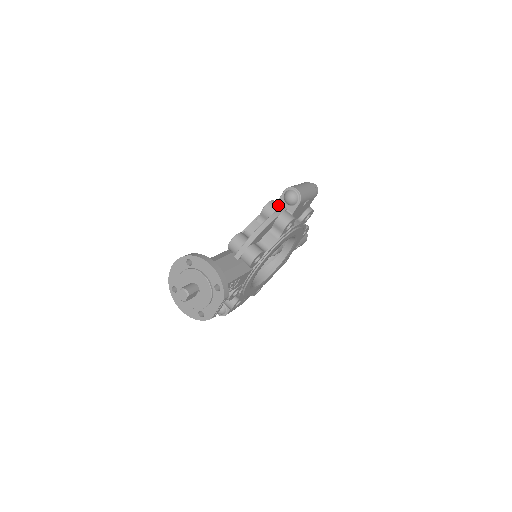
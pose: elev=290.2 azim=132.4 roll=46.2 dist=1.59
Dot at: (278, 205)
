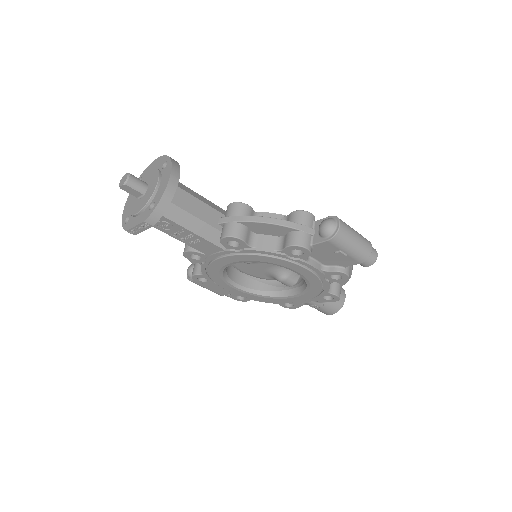
Dot at: (311, 223)
